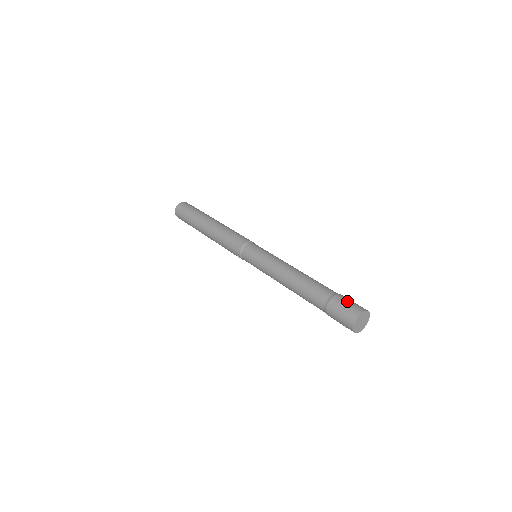
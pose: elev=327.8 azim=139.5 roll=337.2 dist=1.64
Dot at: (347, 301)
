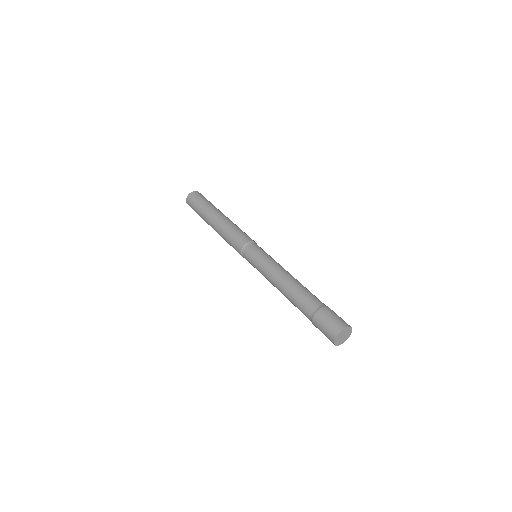
Dot at: occluded
